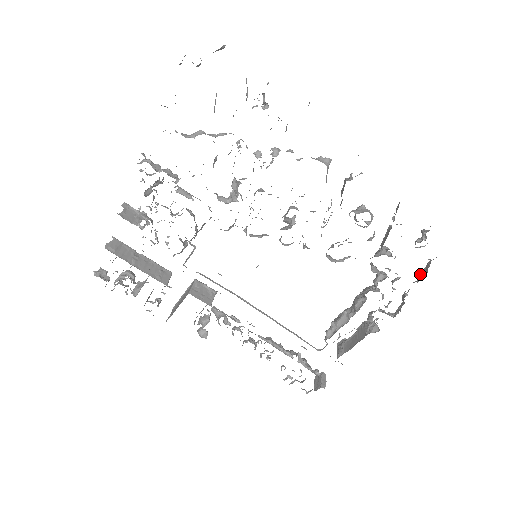
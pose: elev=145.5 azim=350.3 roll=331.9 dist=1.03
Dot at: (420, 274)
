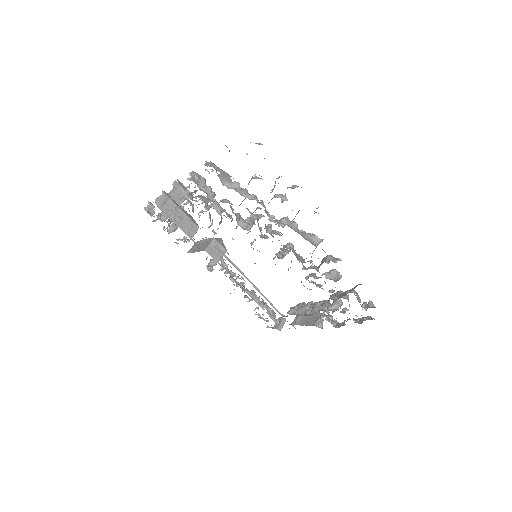
Dot at: (359, 318)
